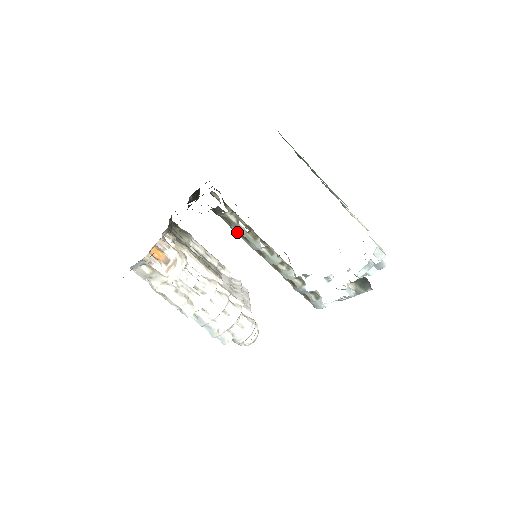
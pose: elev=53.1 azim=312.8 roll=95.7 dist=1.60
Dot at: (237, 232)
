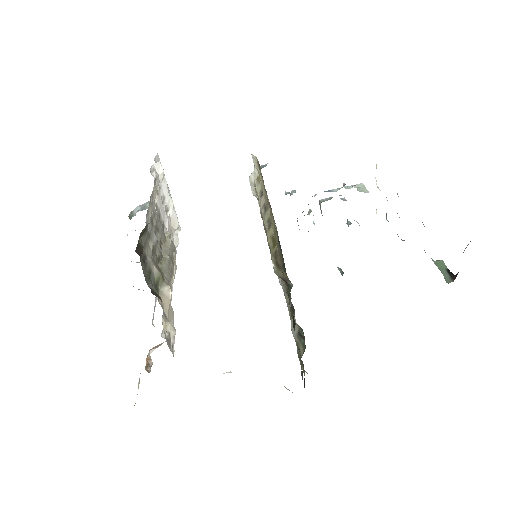
Dot at: occluded
